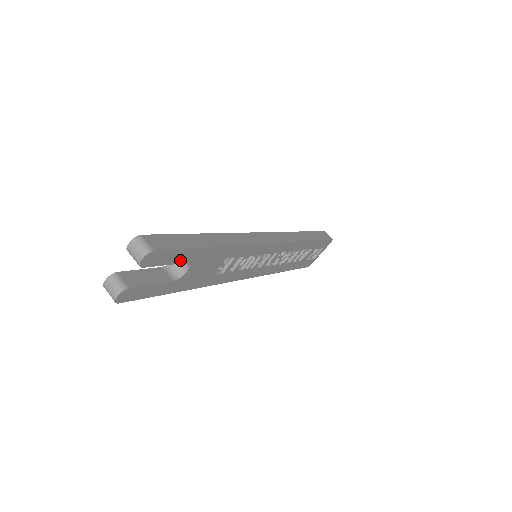
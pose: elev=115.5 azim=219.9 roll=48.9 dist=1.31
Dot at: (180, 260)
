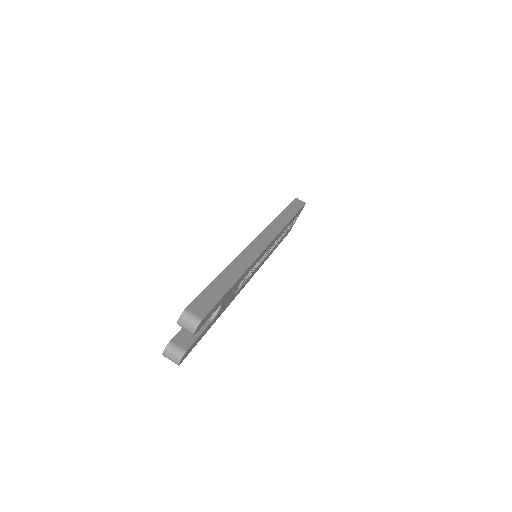
Dot at: (216, 308)
